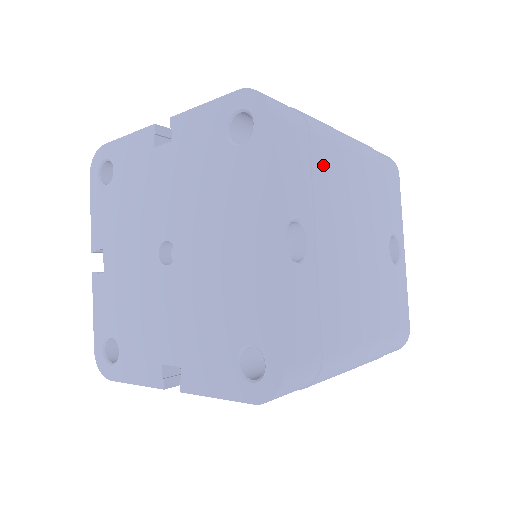
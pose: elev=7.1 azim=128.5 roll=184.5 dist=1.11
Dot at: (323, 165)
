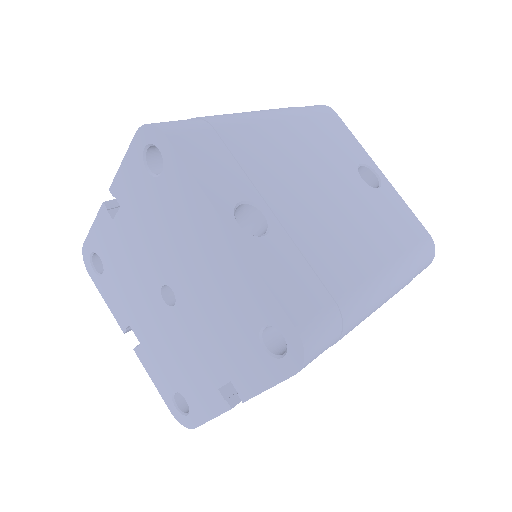
Dot at: (244, 146)
